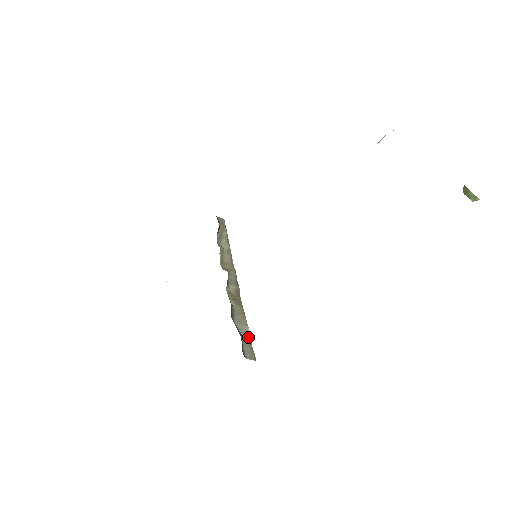
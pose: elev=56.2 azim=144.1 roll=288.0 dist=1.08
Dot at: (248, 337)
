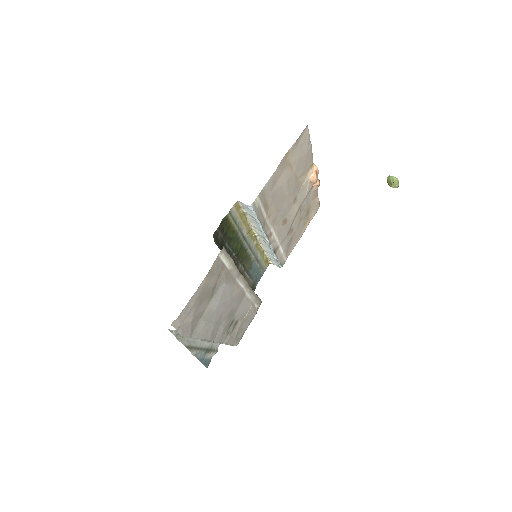
Dot at: (227, 254)
